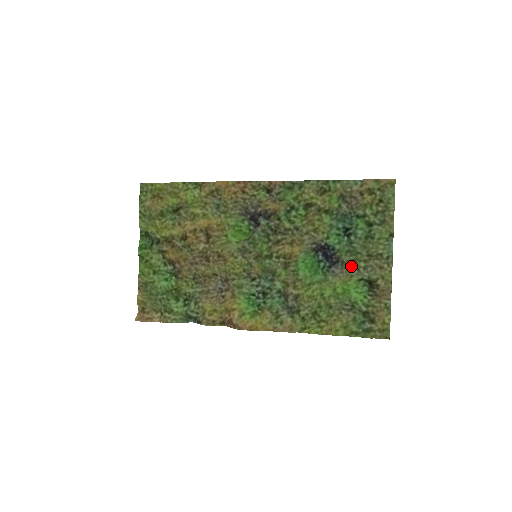
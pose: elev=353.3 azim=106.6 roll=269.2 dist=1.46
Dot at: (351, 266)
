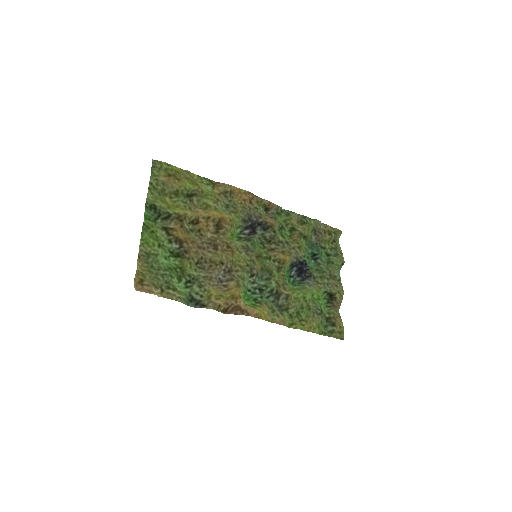
Dot at: (319, 281)
